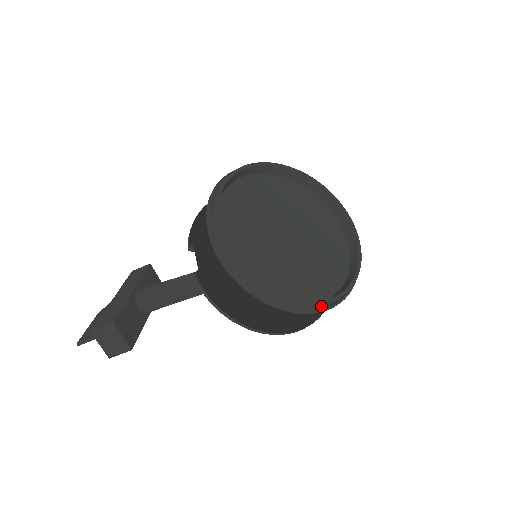
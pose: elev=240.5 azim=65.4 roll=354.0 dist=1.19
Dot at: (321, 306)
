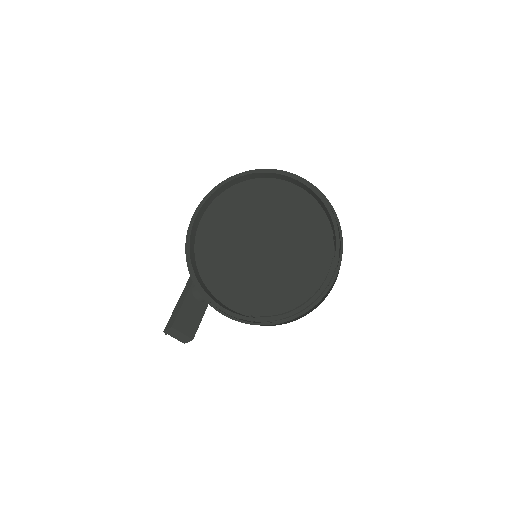
Dot at: (294, 314)
